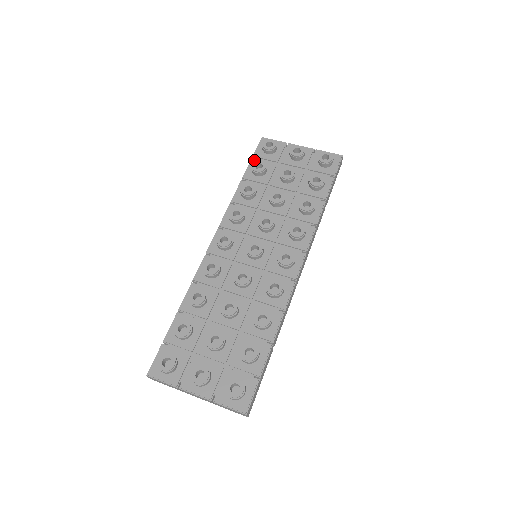
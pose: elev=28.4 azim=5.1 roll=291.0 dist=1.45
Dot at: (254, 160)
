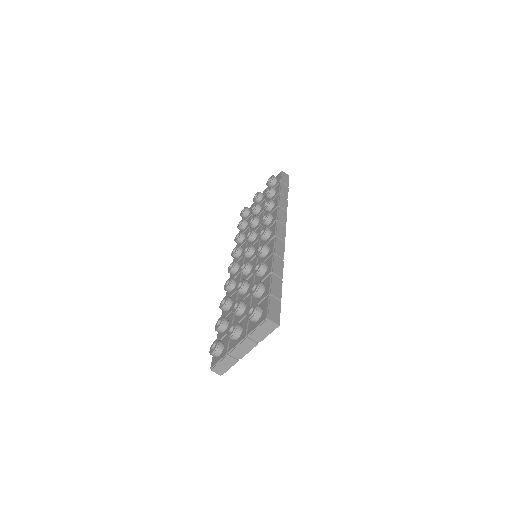
Dot at: occluded
